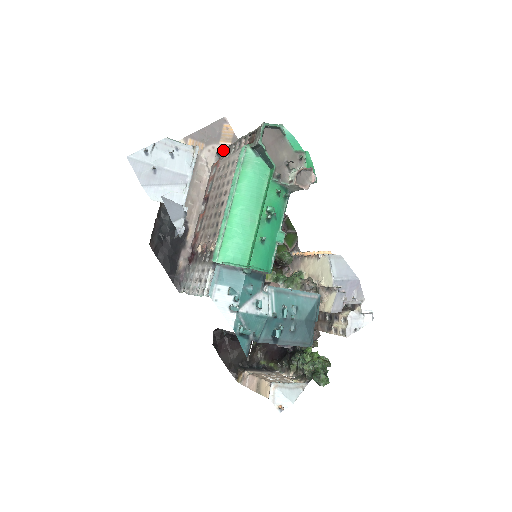
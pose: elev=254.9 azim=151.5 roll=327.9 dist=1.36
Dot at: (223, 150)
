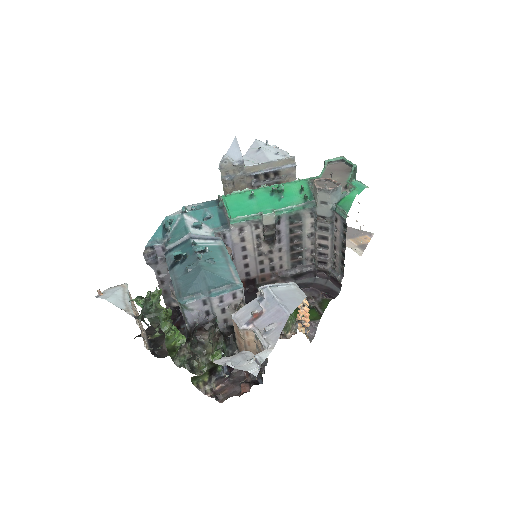
Dot at: occluded
